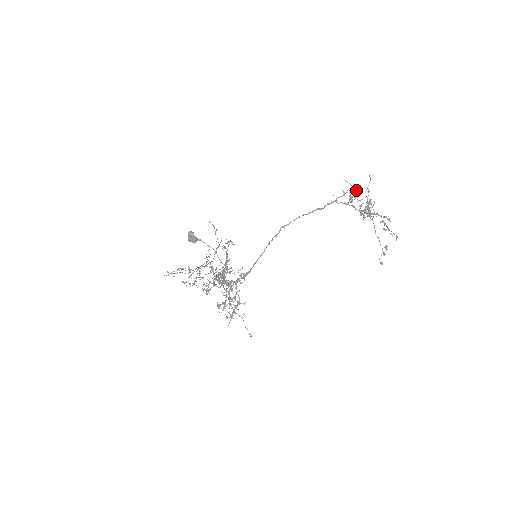
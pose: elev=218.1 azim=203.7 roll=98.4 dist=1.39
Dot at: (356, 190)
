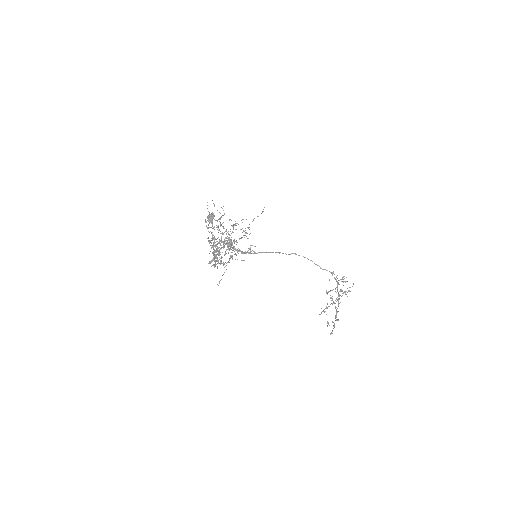
Dot at: occluded
